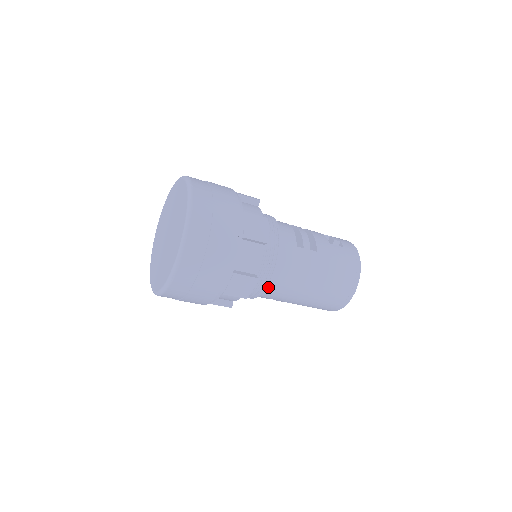
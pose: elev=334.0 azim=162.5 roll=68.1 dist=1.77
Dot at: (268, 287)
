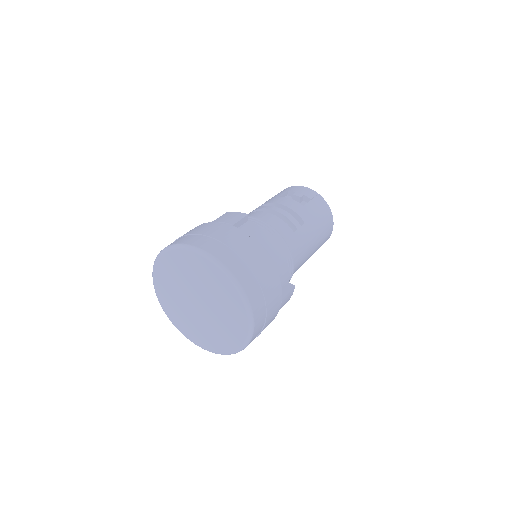
Dot at: occluded
